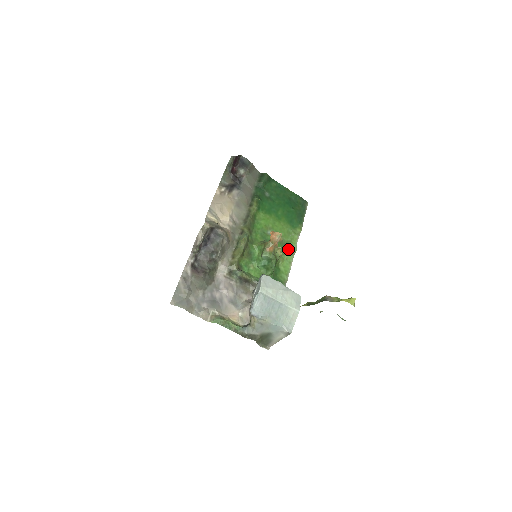
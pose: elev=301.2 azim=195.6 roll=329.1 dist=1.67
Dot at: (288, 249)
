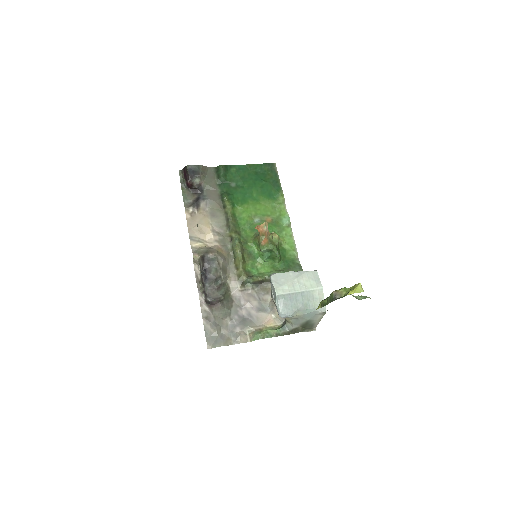
Dot at: (282, 224)
